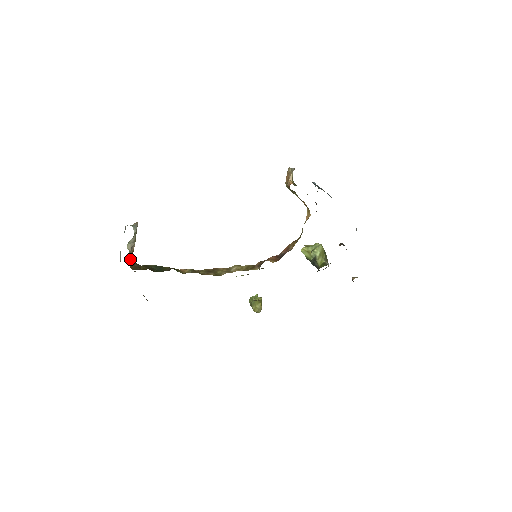
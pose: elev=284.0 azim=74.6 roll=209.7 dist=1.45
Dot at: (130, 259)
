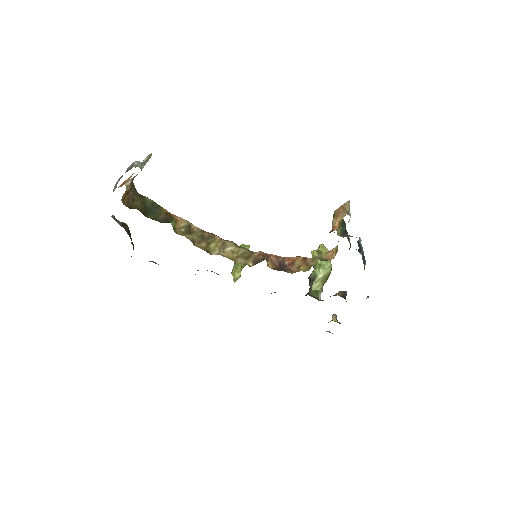
Dot at: occluded
